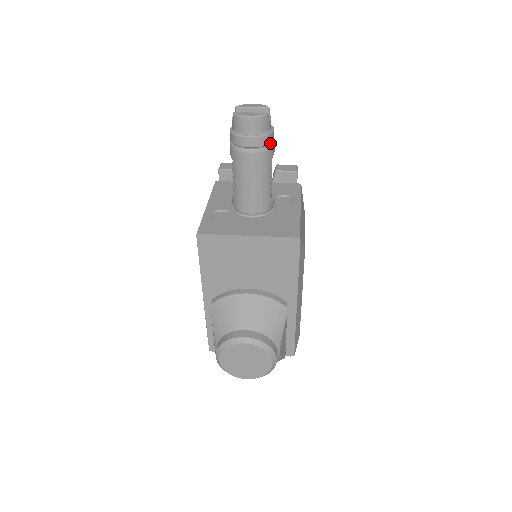
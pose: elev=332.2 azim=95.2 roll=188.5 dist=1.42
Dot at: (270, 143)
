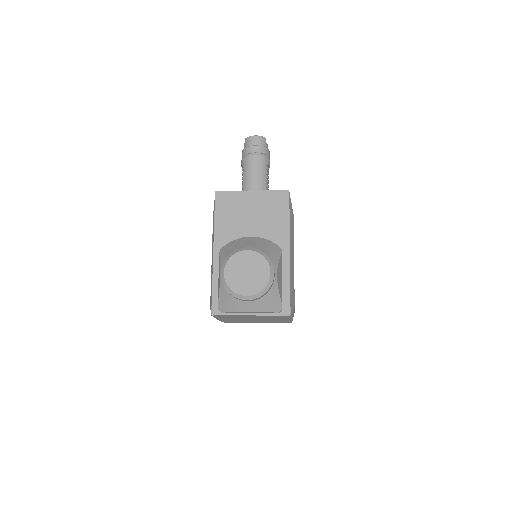
Dot at: (267, 155)
